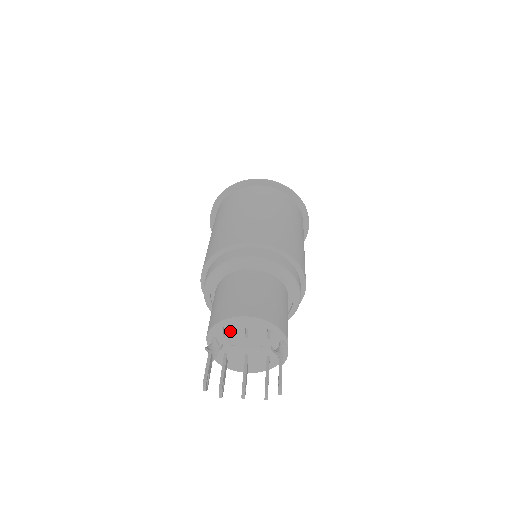
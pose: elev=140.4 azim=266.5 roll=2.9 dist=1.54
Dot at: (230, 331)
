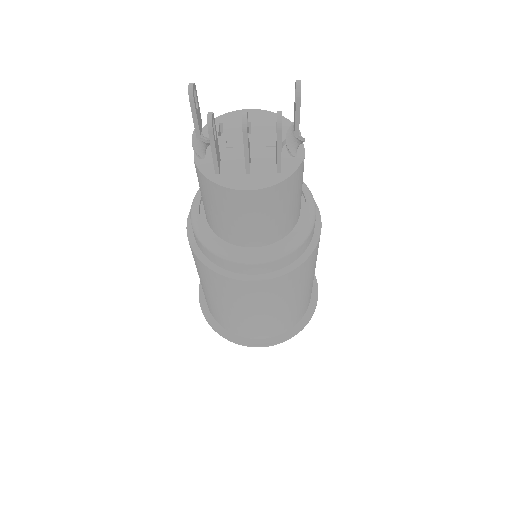
Dot at: (228, 128)
